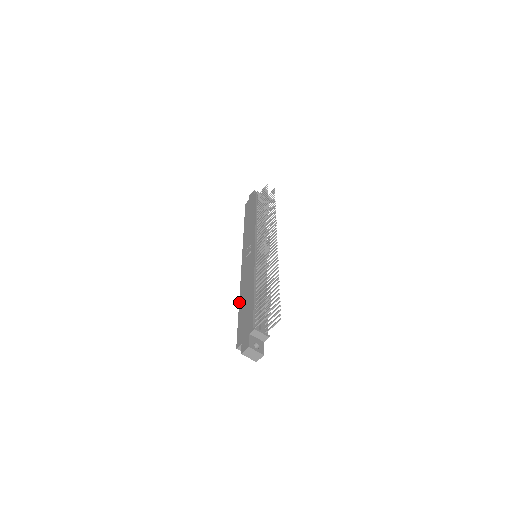
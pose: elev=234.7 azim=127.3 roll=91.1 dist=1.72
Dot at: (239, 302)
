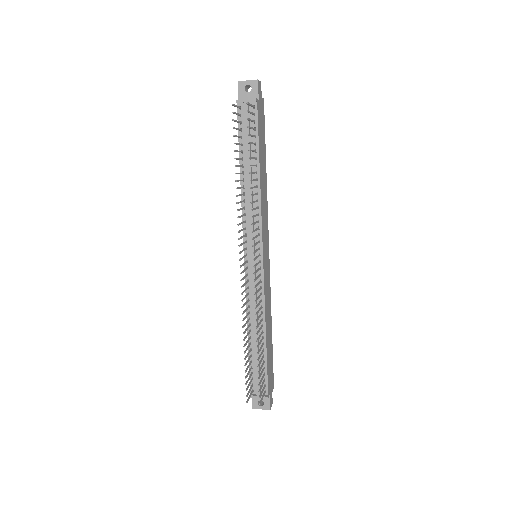
Dot at: occluded
